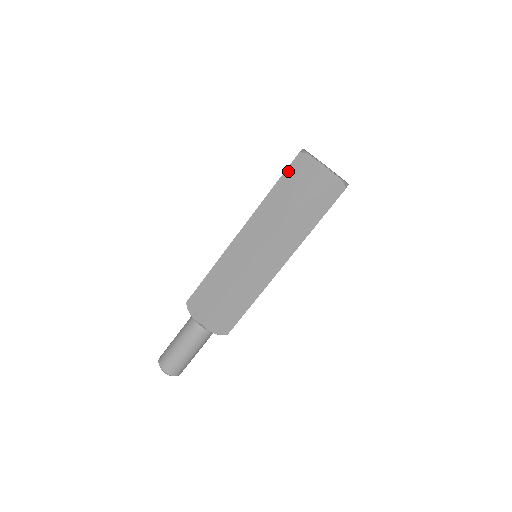
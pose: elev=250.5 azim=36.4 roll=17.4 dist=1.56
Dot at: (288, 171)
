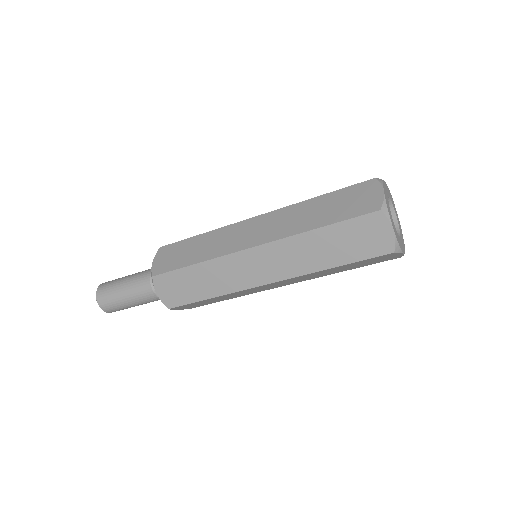
Dot at: (348, 189)
